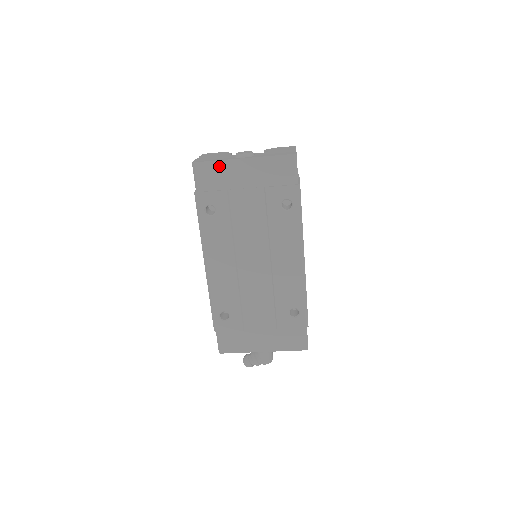
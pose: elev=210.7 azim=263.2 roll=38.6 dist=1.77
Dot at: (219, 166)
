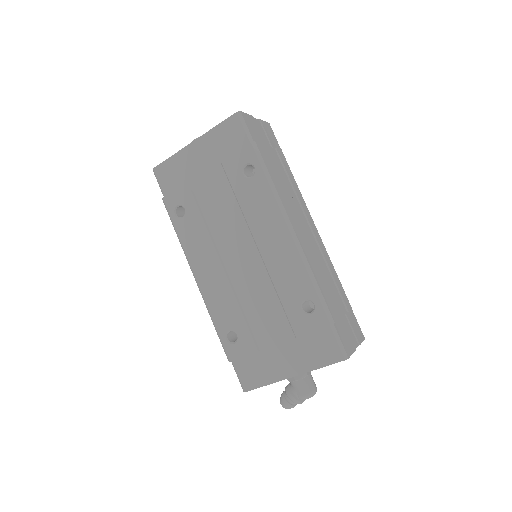
Dot at: (174, 161)
